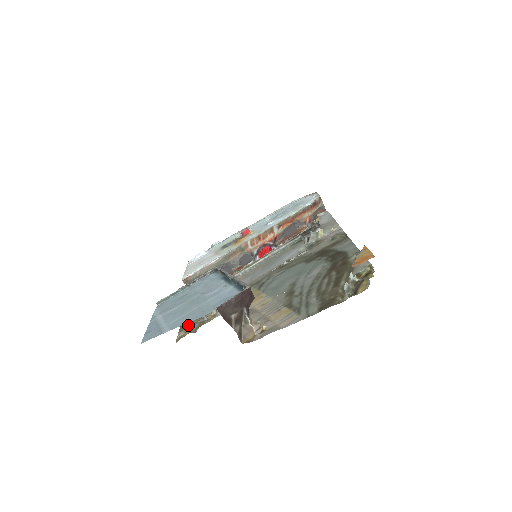
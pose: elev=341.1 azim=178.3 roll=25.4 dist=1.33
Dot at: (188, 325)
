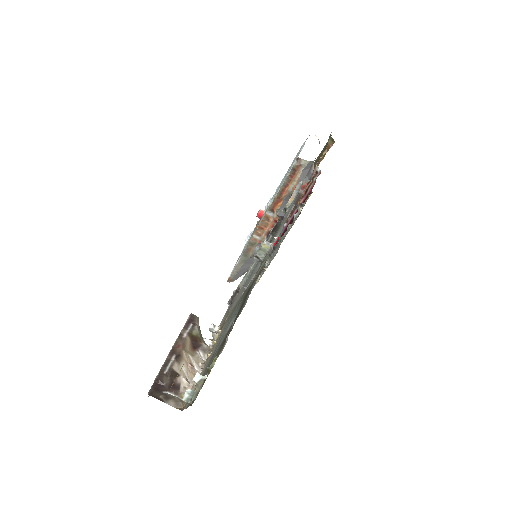
Dot at: occluded
